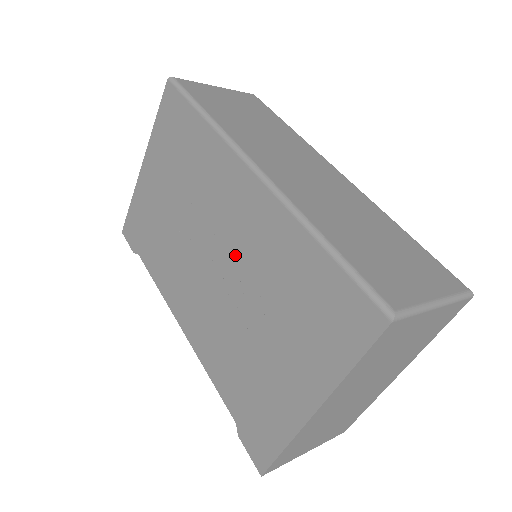
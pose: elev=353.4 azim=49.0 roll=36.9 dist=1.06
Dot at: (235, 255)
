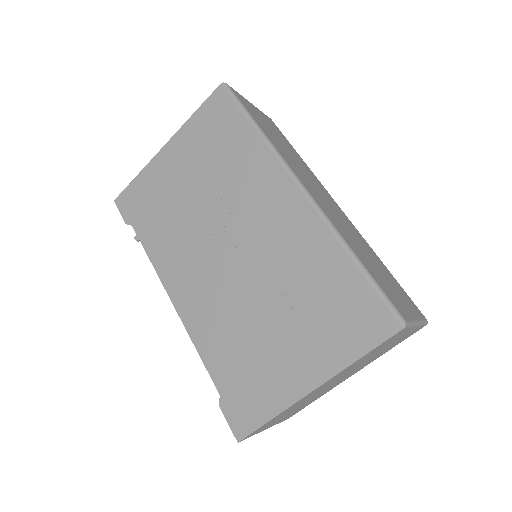
Dot at: (260, 251)
